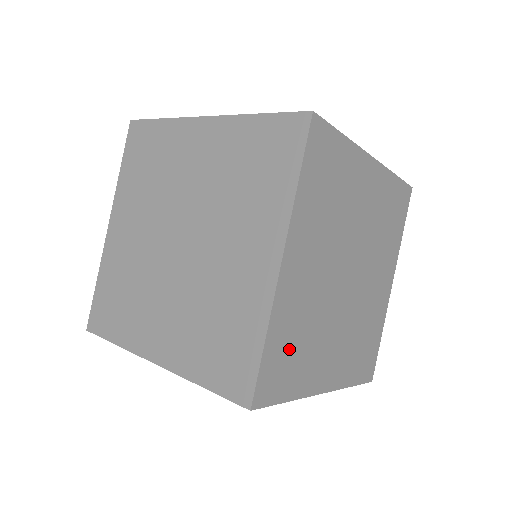
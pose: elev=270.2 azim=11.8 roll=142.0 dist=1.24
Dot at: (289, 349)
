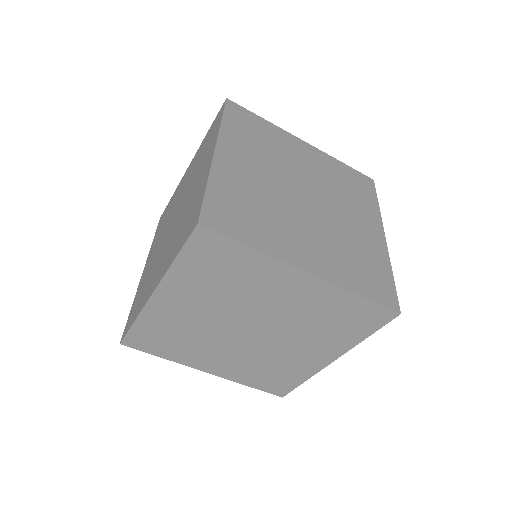
Dot at: occluded
